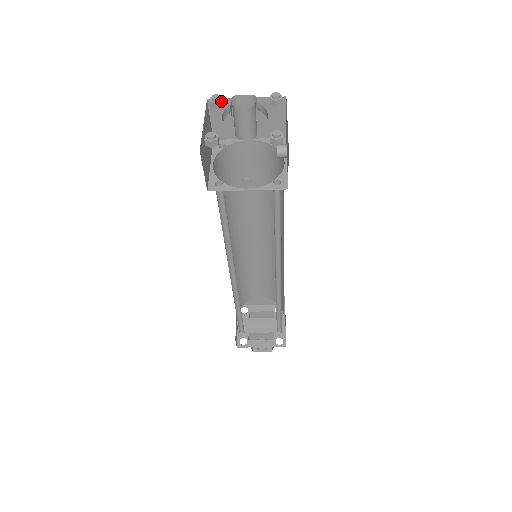
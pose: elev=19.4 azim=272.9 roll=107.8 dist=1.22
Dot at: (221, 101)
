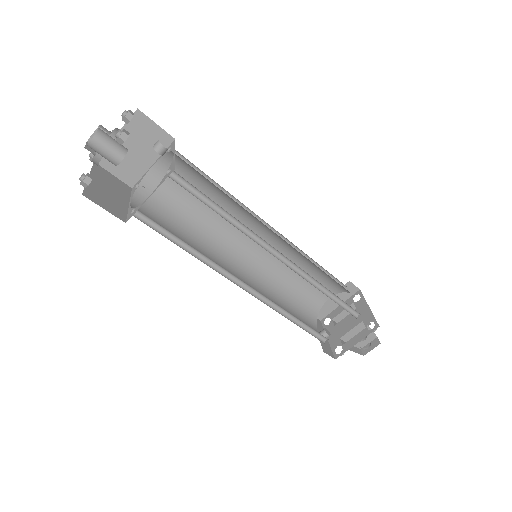
Dot at: occluded
